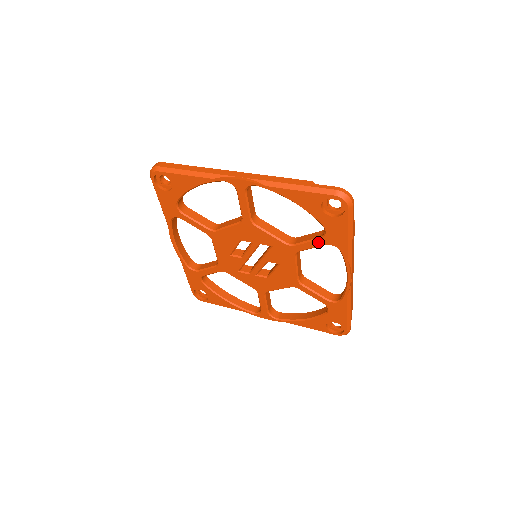
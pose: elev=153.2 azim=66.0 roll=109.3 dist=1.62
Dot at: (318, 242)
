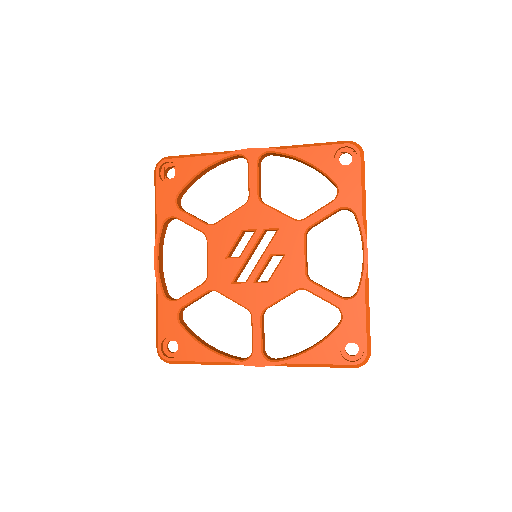
Dot at: (330, 207)
